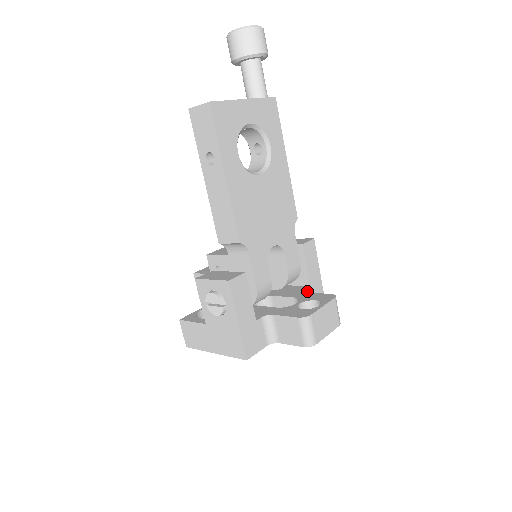
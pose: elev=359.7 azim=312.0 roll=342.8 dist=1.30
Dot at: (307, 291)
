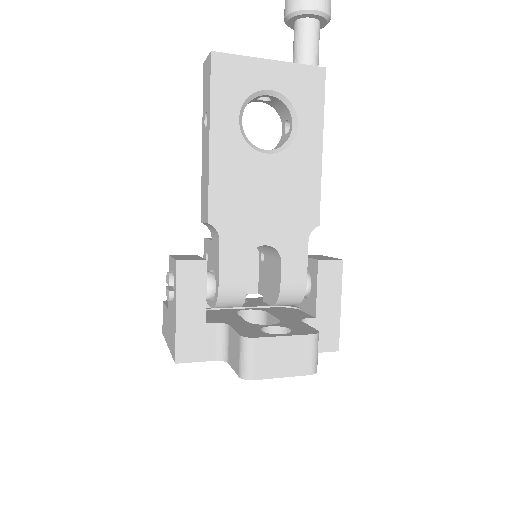
Dot at: (308, 321)
